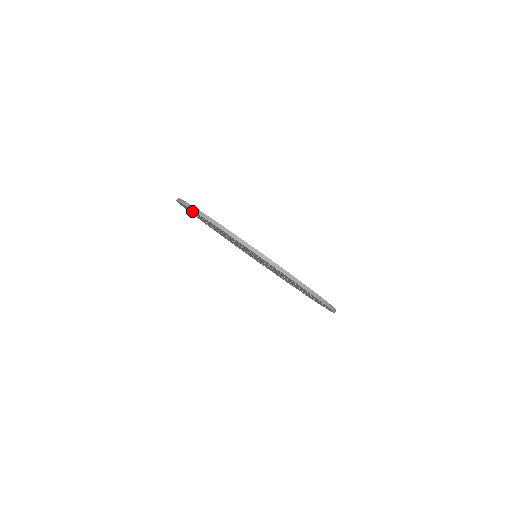
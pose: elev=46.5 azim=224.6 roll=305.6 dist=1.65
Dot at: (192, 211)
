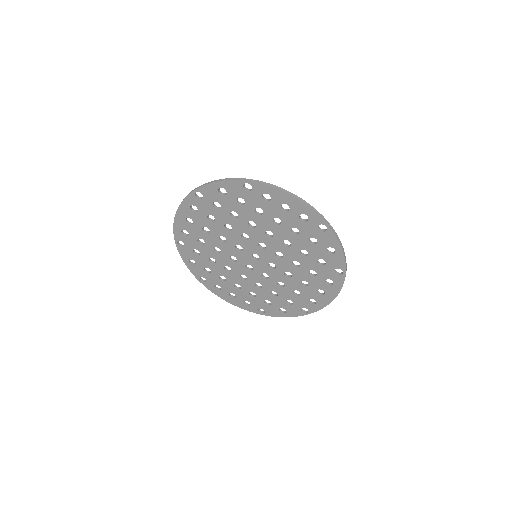
Dot at: (187, 223)
